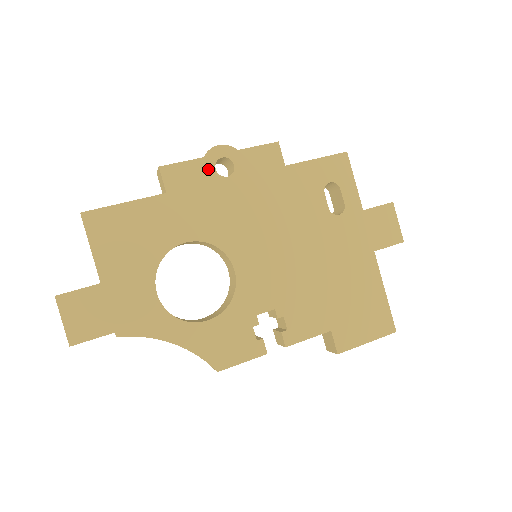
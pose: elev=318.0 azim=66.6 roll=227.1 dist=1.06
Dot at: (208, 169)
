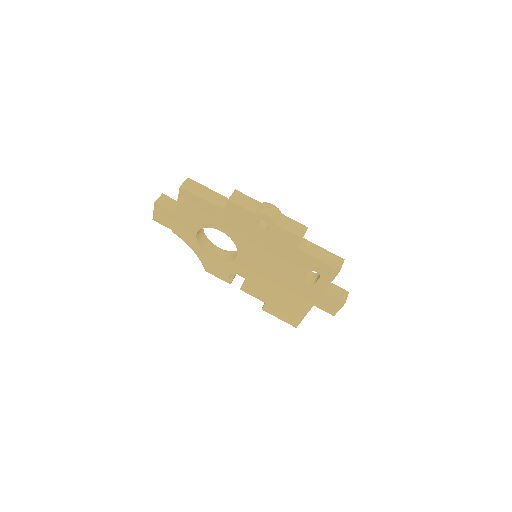
Dot at: (253, 219)
